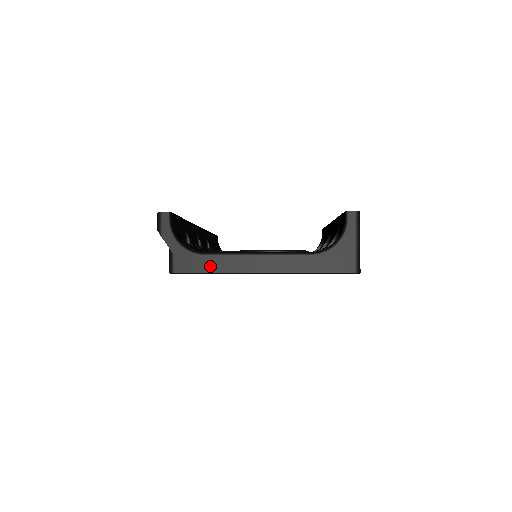
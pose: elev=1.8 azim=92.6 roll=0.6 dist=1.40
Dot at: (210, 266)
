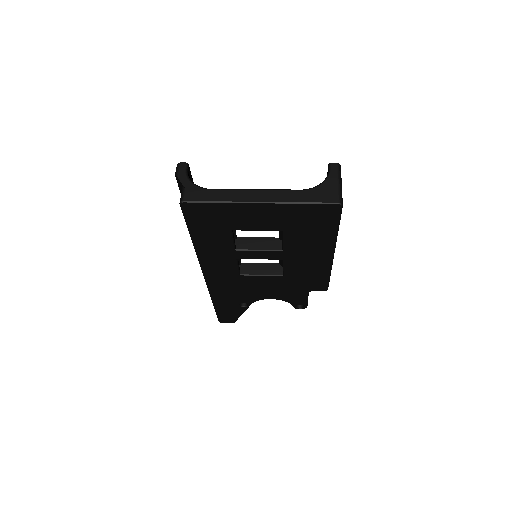
Dot at: (215, 197)
